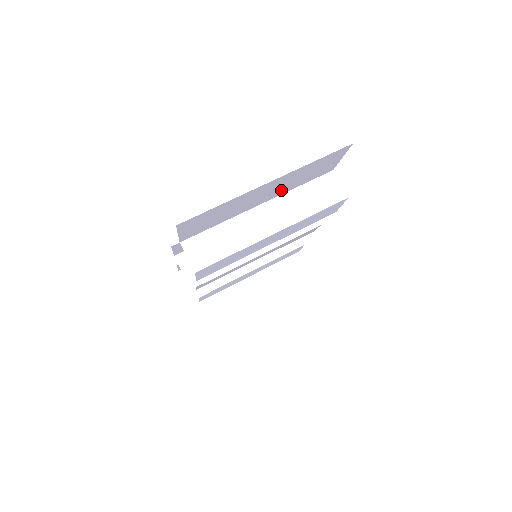
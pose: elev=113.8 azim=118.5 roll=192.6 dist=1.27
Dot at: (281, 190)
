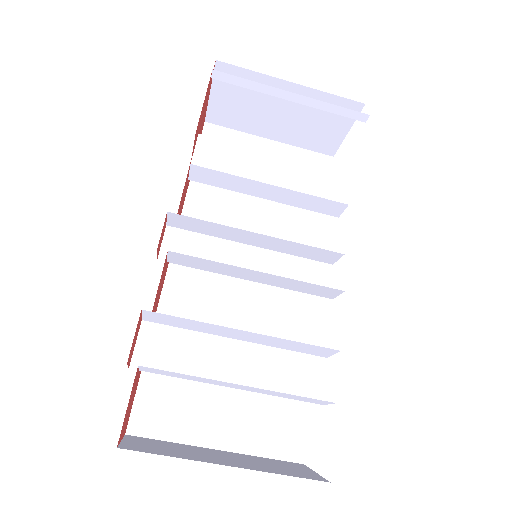
Dot at: occluded
